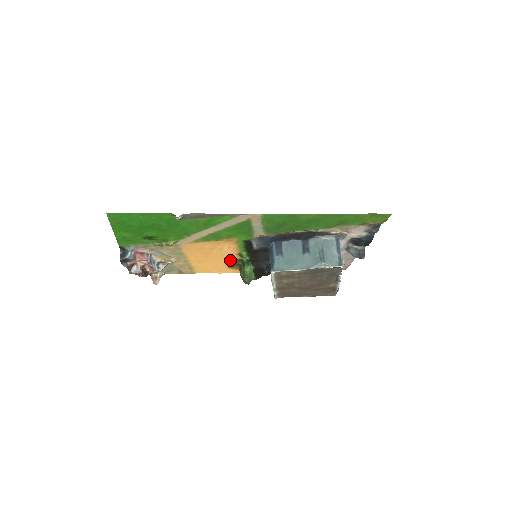
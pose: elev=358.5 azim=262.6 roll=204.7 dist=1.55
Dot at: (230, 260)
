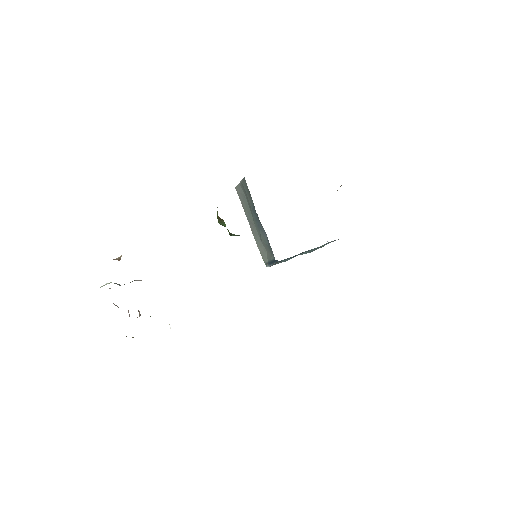
Dot at: occluded
